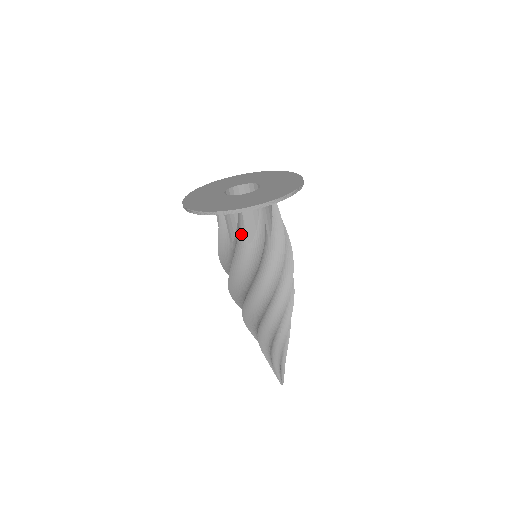
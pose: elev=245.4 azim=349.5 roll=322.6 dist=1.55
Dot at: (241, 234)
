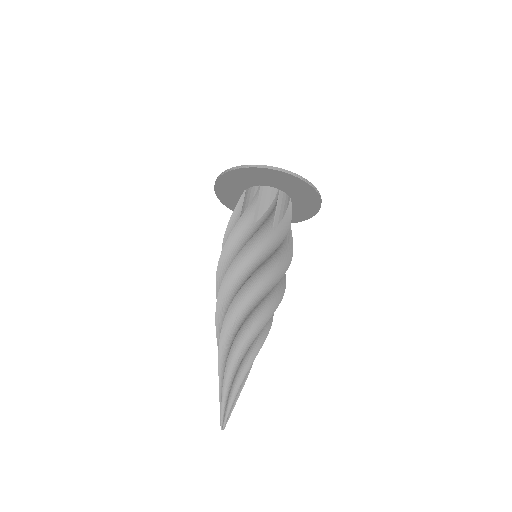
Dot at: (272, 213)
